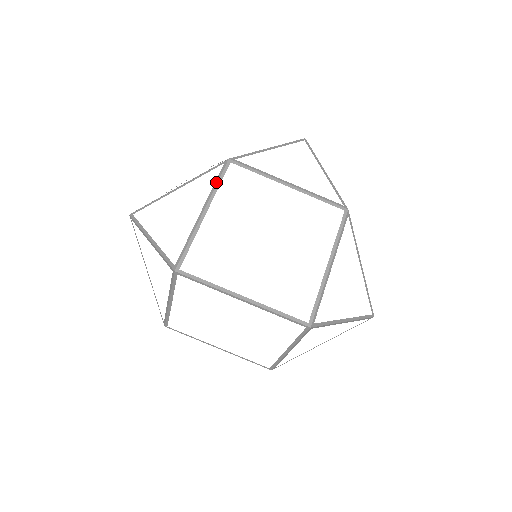
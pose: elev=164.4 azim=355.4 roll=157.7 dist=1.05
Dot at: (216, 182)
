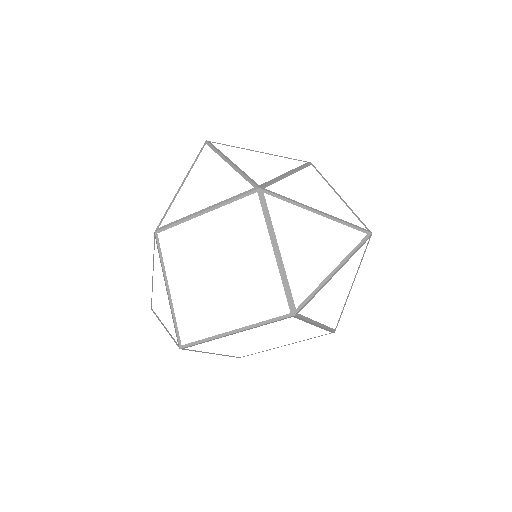
Dot at: occluded
